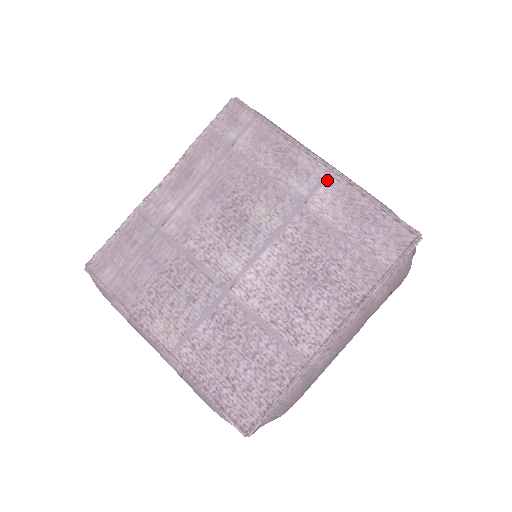
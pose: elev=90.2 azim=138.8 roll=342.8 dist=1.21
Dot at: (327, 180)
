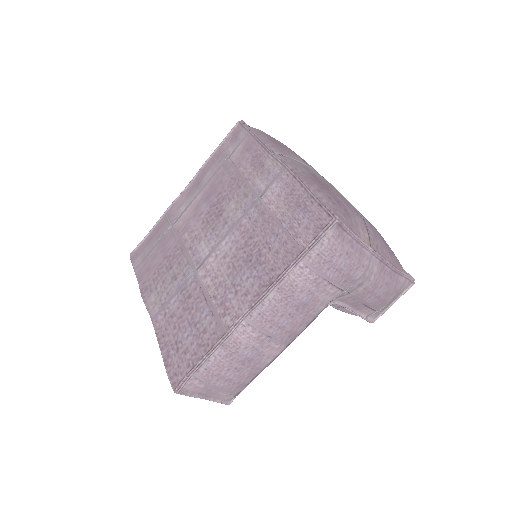
Dot at: (280, 176)
